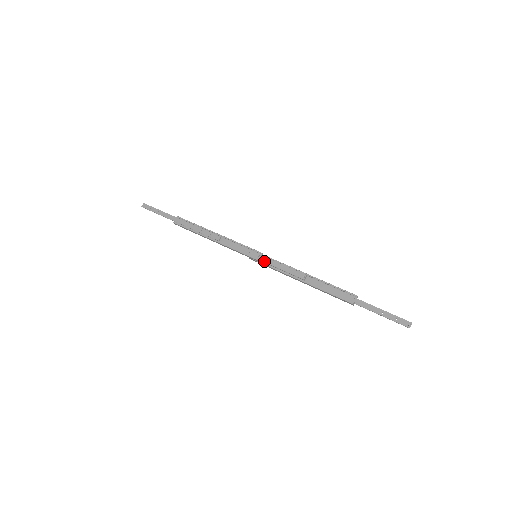
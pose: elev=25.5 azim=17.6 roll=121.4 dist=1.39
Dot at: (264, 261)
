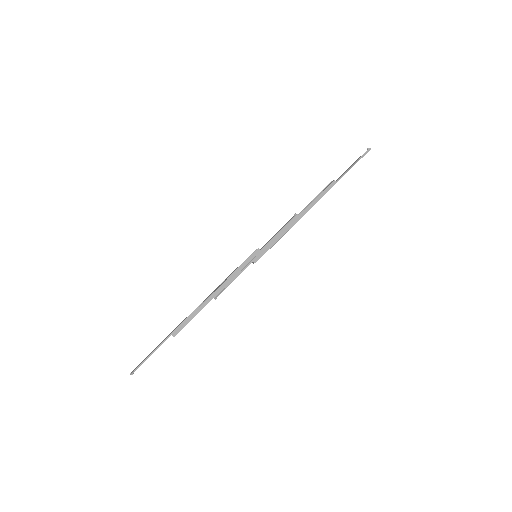
Dot at: (263, 246)
